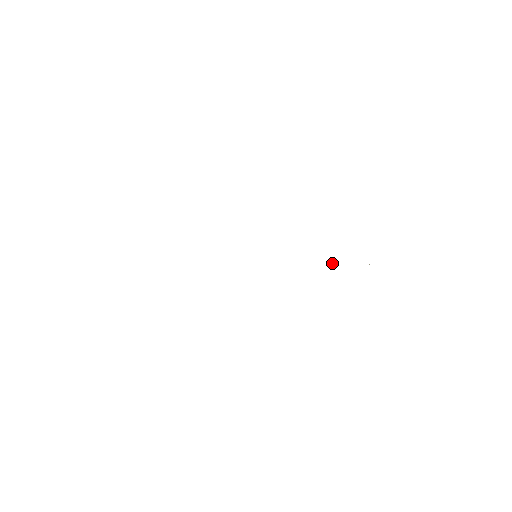
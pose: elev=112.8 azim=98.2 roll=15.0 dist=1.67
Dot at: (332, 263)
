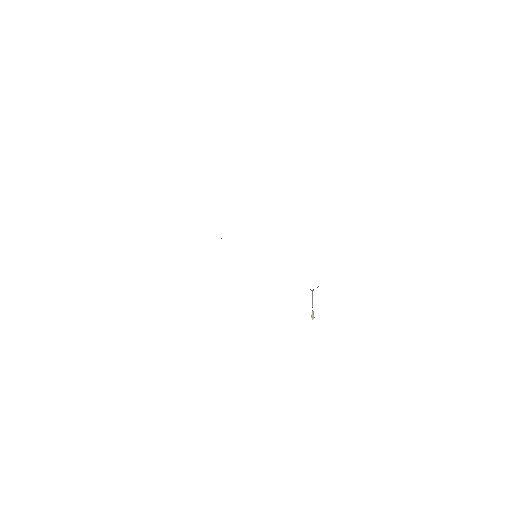
Dot at: (313, 311)
